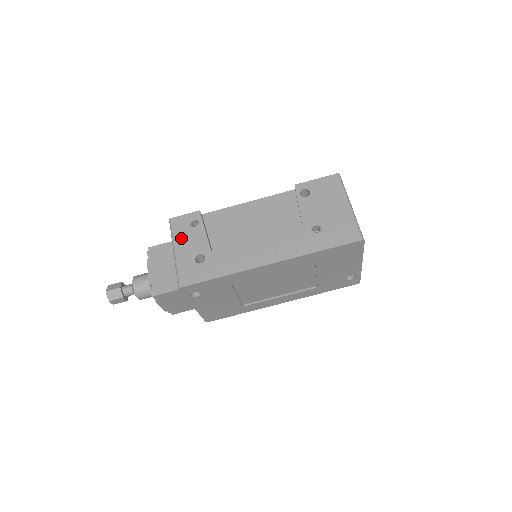
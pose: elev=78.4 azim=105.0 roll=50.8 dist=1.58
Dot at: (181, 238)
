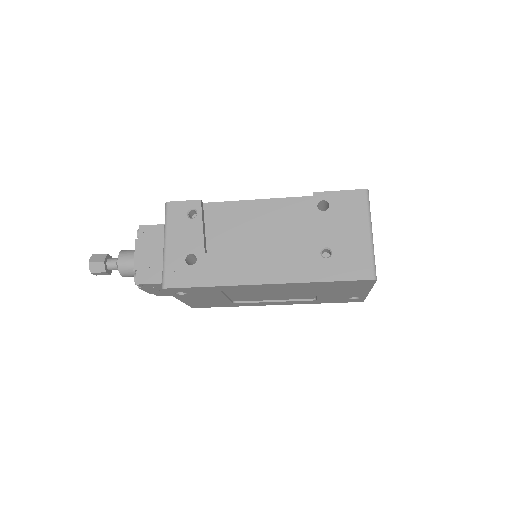
Dot at: (174, 229)
